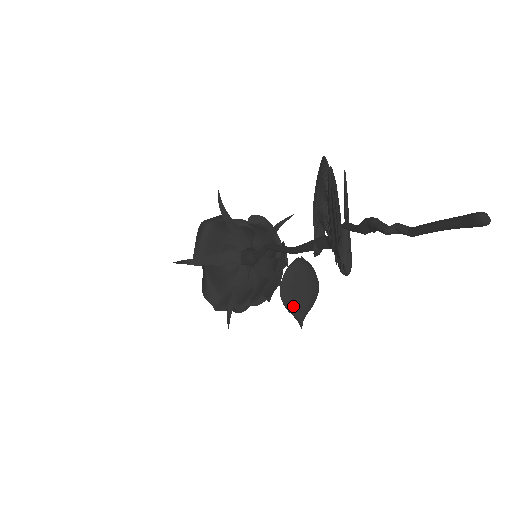
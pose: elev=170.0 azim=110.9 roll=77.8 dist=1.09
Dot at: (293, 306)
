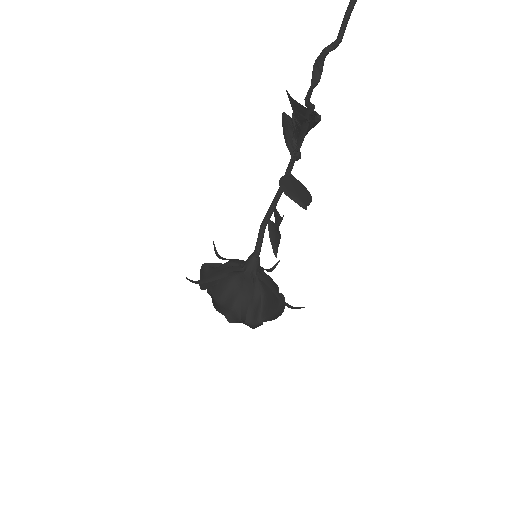
Dot at: (294, 195)
